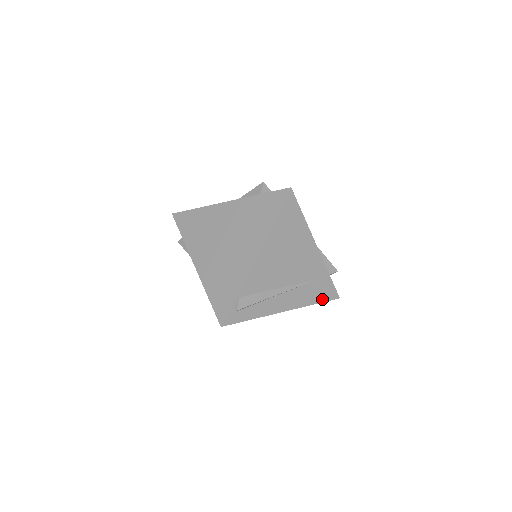
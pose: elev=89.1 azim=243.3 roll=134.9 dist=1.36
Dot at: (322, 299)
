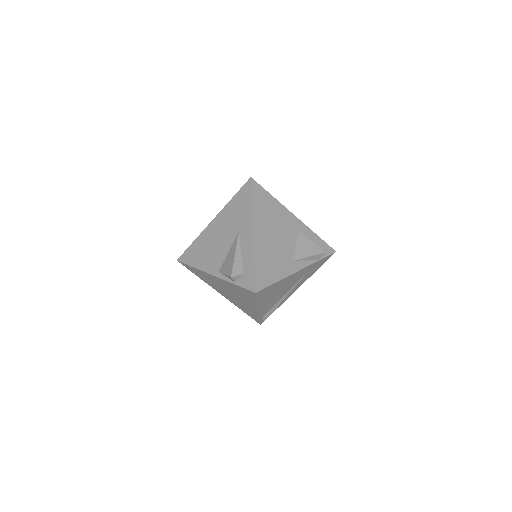
Dot at: (321, 265)
